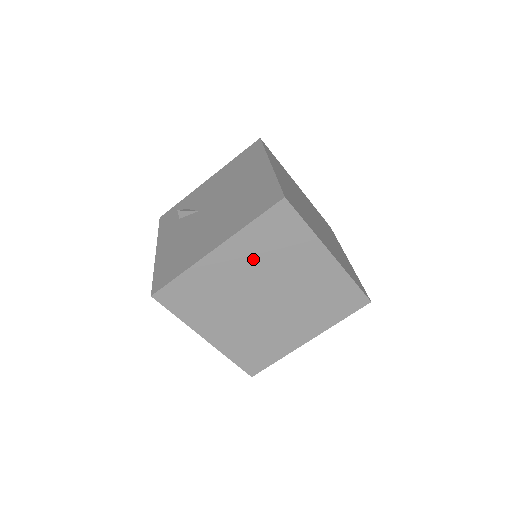
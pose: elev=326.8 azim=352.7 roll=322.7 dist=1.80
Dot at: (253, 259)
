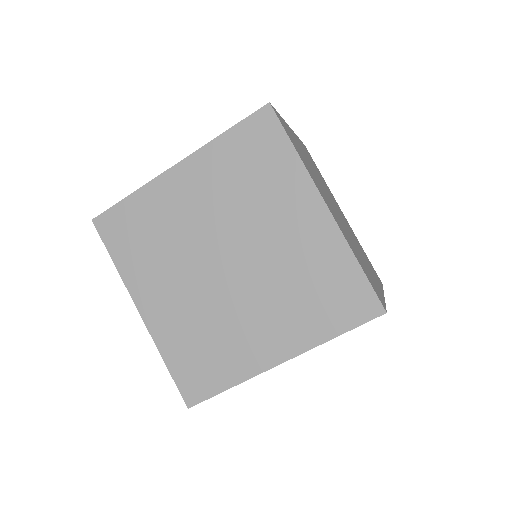
Dot at: (219, 190)
